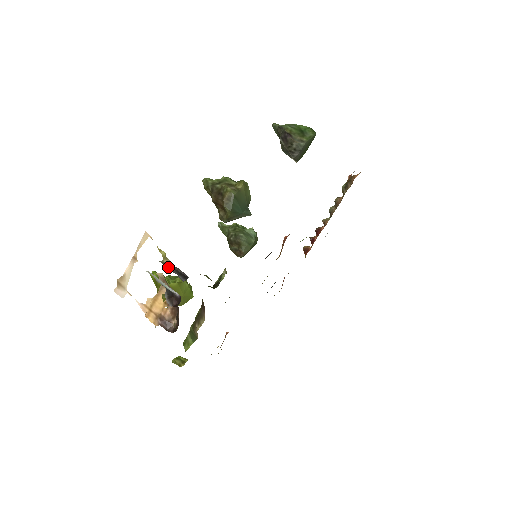
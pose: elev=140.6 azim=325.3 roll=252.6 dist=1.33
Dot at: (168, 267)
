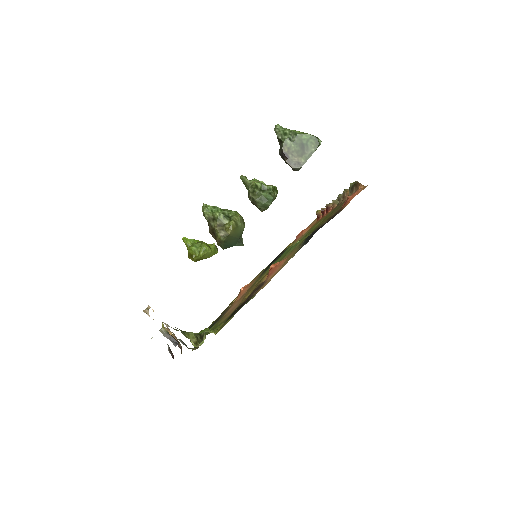
Dot at: (166, 334)
